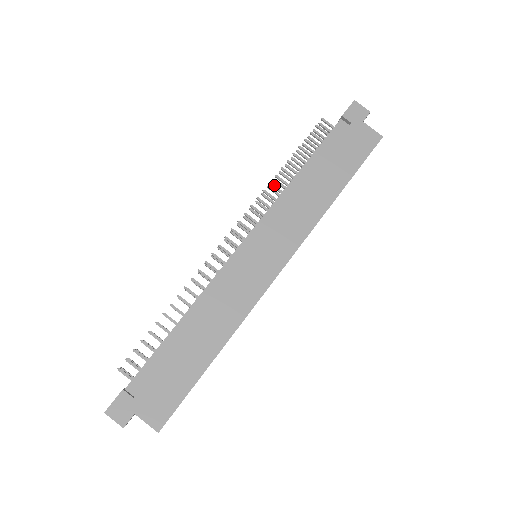
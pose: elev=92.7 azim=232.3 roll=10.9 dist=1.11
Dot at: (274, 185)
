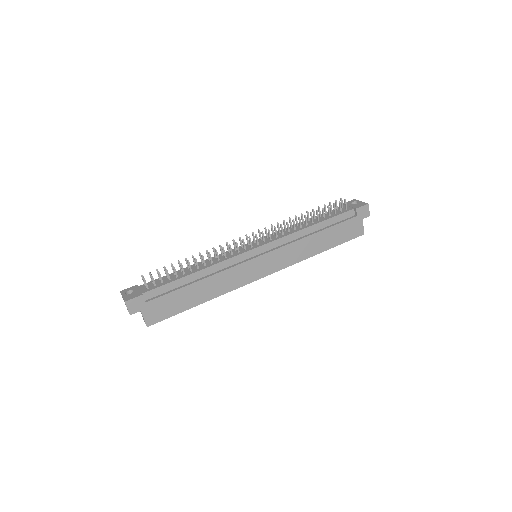
Dot at: occluded
